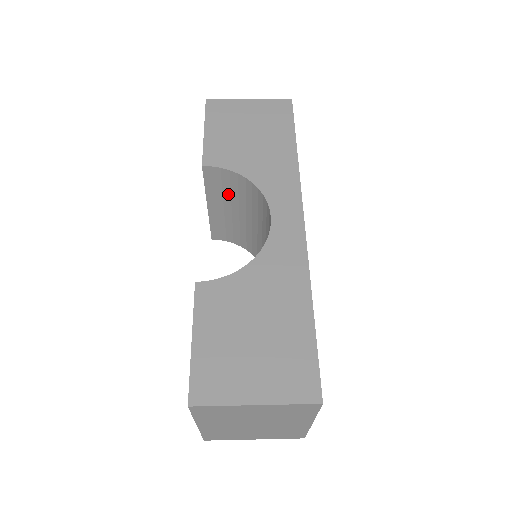
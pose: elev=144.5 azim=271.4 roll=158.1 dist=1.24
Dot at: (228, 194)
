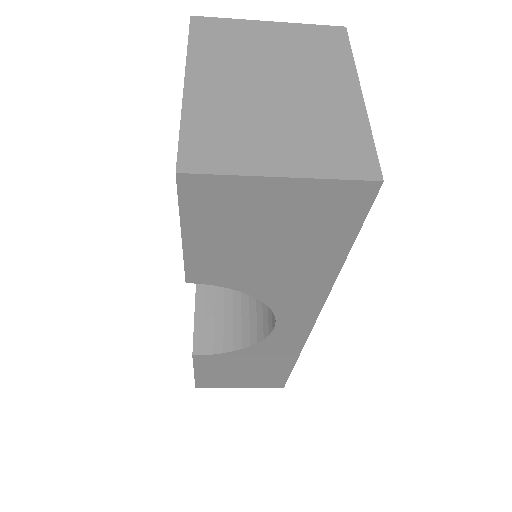
Dot at: occluded
